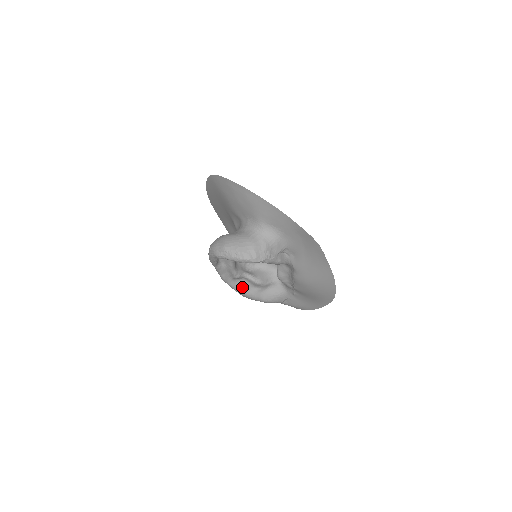
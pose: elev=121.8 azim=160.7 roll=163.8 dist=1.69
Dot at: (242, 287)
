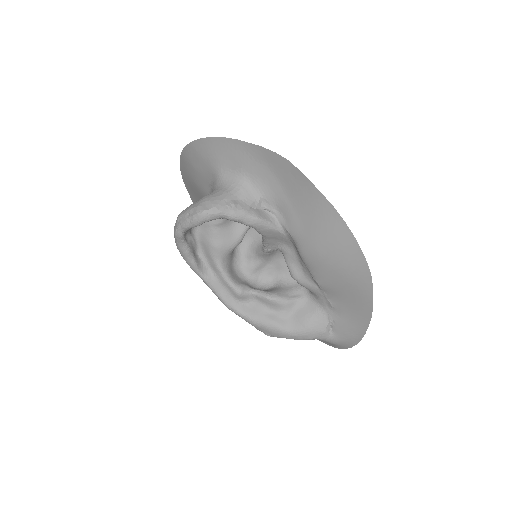
Dot at: (256, 313)
